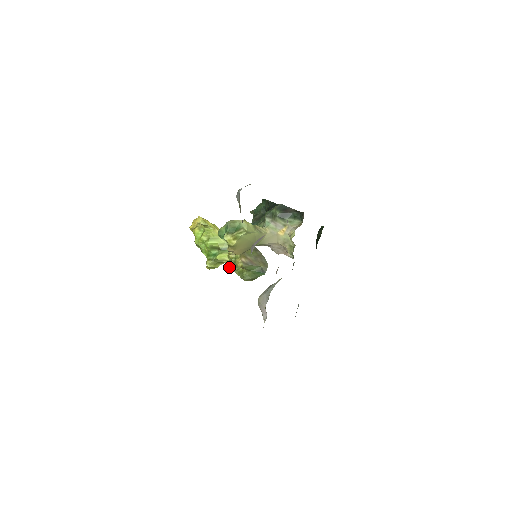
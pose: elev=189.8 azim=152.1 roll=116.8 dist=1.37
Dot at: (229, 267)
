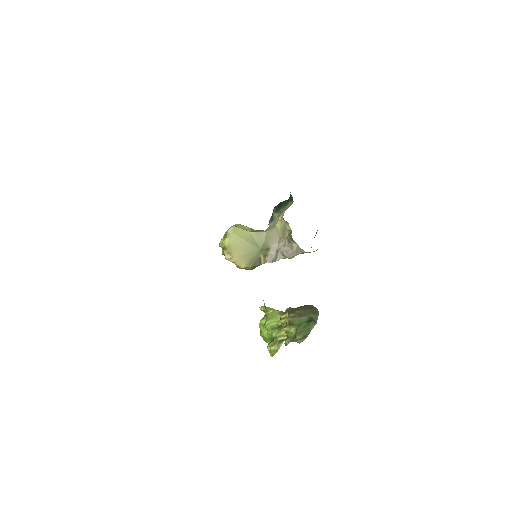
Dot at: (286, 339)
